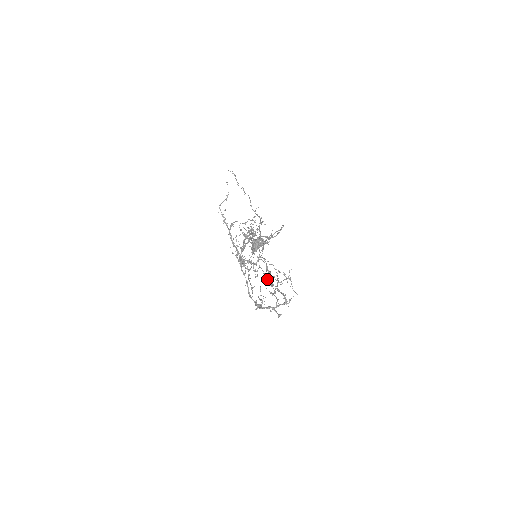
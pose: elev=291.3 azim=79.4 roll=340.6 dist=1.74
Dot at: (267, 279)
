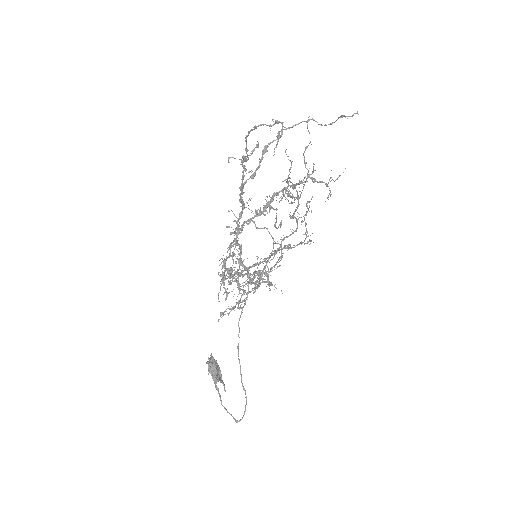
Dot at: (276, 228)
